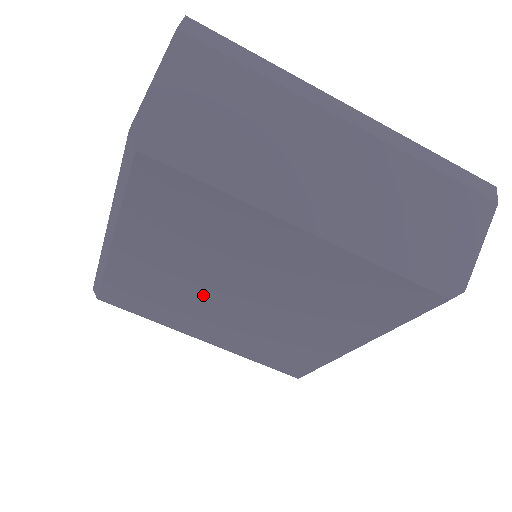
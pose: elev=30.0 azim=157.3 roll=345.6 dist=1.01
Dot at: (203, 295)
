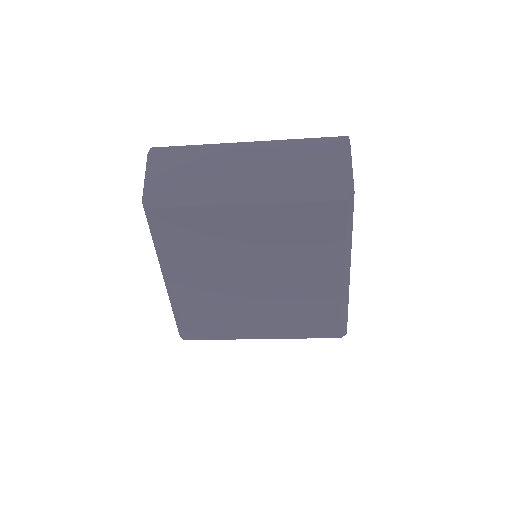
Dot at: (234, 292)
